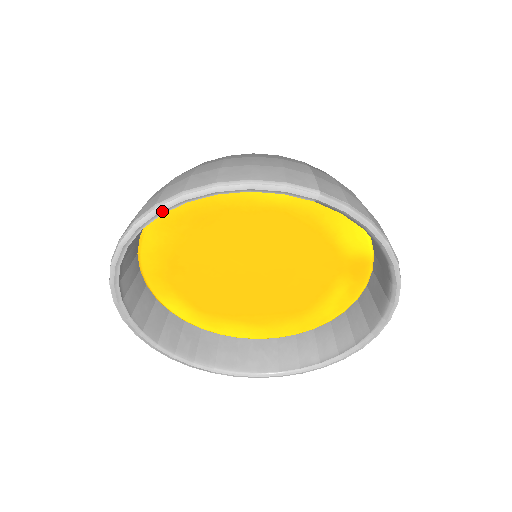
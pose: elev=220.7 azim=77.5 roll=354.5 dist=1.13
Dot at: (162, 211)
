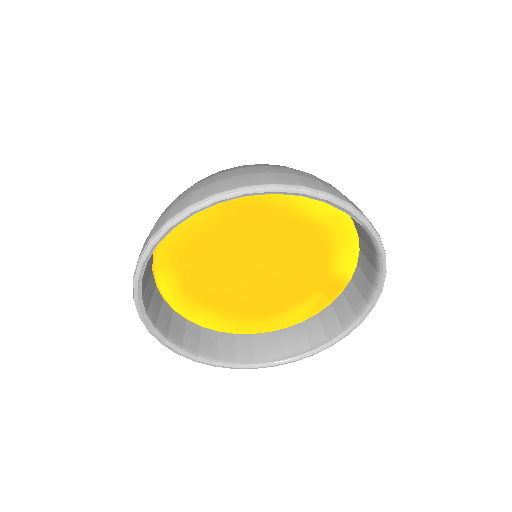
Dot at: (250, 194)
